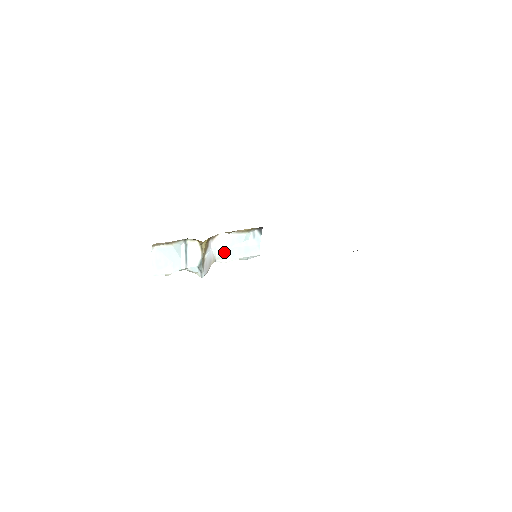
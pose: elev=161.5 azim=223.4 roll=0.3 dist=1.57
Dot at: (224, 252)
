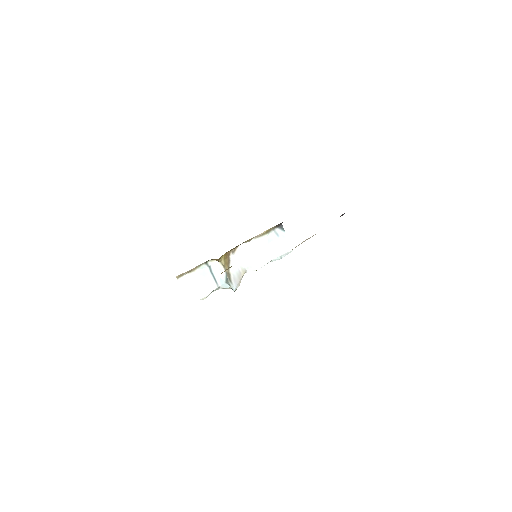
Dot at: (251, 260)
